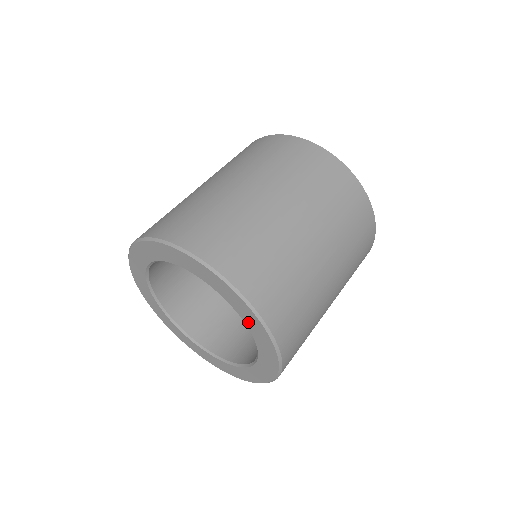
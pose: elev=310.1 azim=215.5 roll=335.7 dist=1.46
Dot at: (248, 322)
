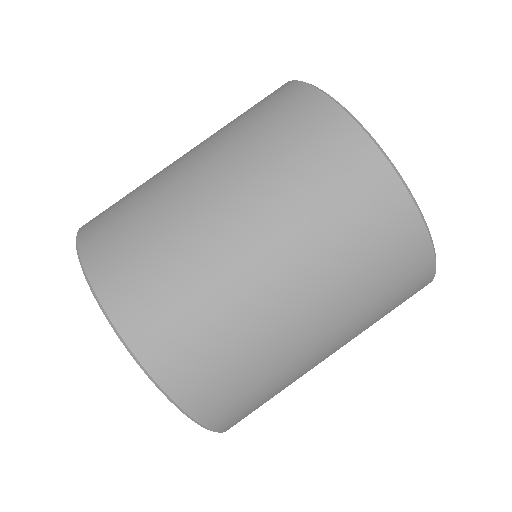
Dot at: occluded
